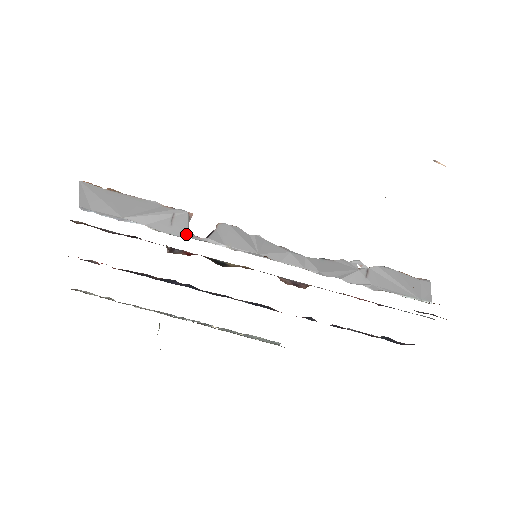
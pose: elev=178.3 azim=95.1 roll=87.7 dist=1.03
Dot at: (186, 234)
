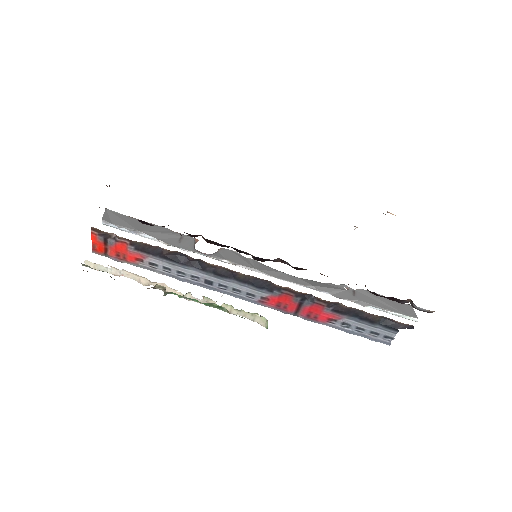
Dot at: (192, 250)
